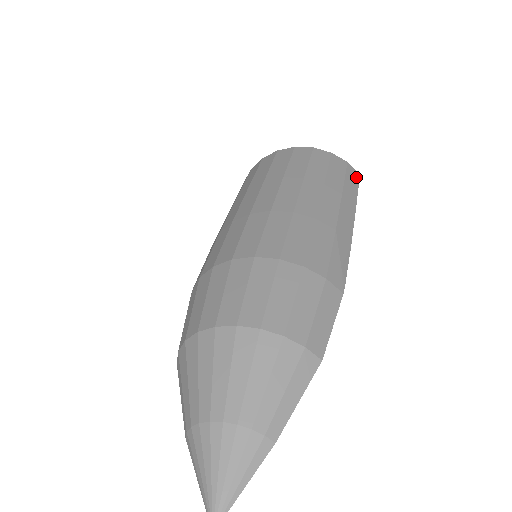
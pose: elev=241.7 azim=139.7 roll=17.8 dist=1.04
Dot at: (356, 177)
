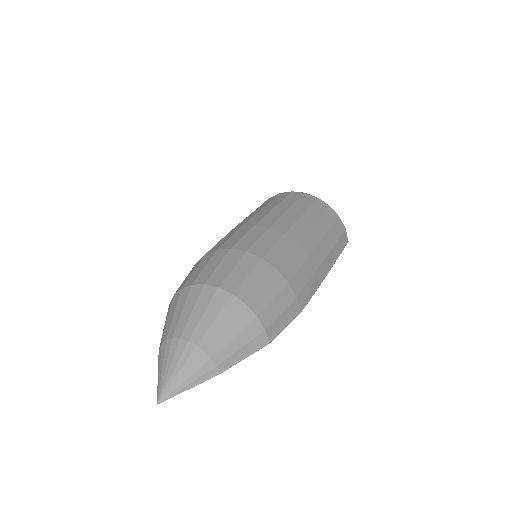
Dot at: (345, 242)
